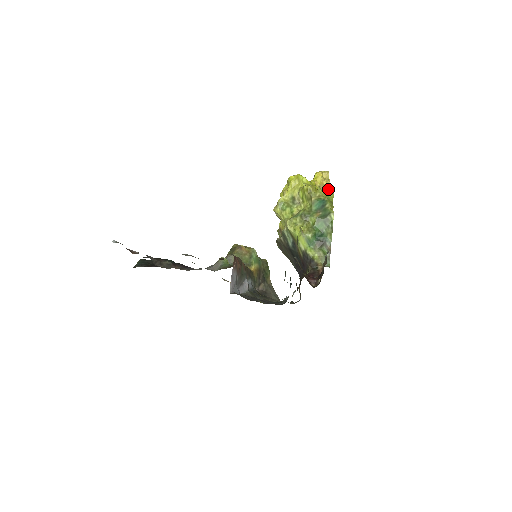
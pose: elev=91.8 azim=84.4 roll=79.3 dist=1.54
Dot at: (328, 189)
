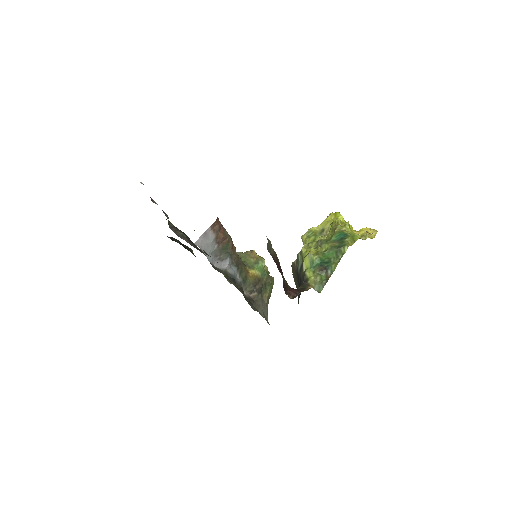
Dot at: (364, 238)
